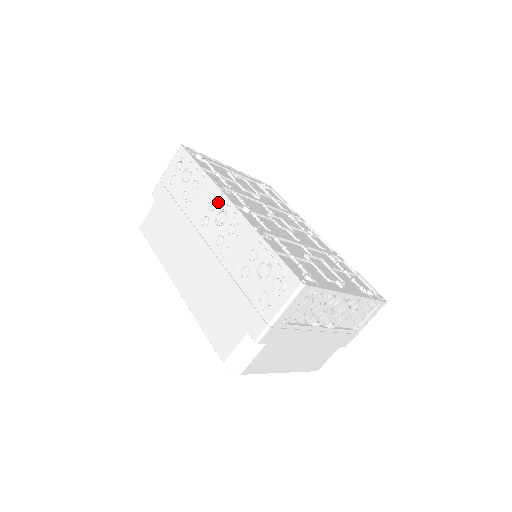
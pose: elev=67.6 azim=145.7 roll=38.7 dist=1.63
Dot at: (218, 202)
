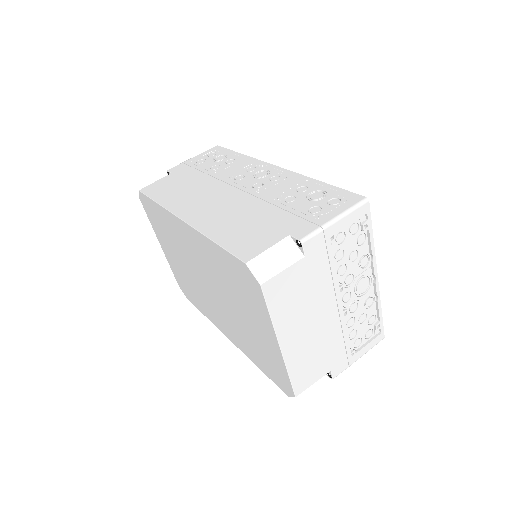
Dot at: (259, 167)
